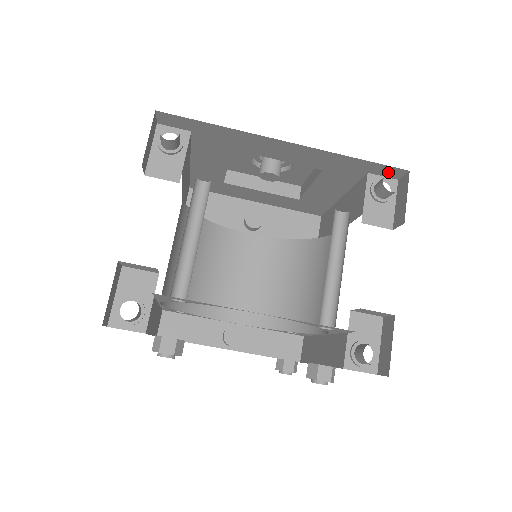
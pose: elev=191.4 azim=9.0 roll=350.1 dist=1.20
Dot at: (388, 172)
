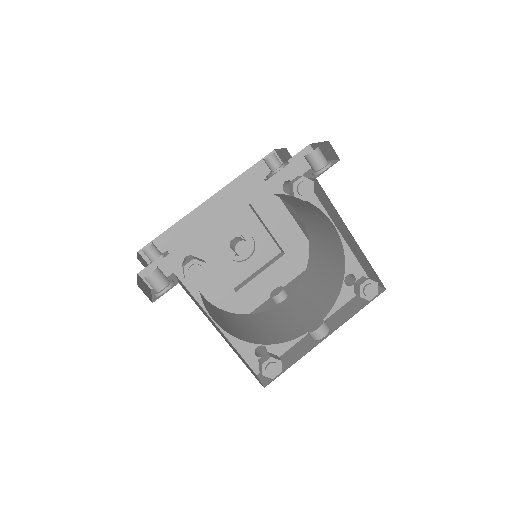
Dot at: occluded
